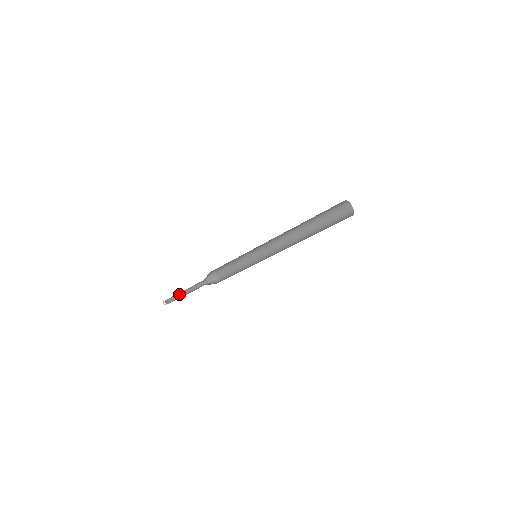
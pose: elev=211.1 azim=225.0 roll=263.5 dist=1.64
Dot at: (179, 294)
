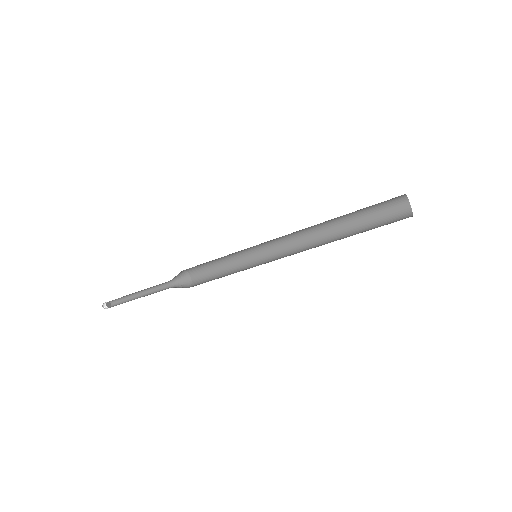
Dot at: (126, 295)
